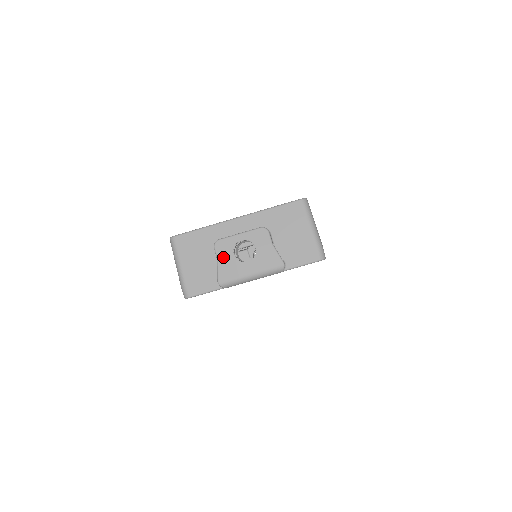
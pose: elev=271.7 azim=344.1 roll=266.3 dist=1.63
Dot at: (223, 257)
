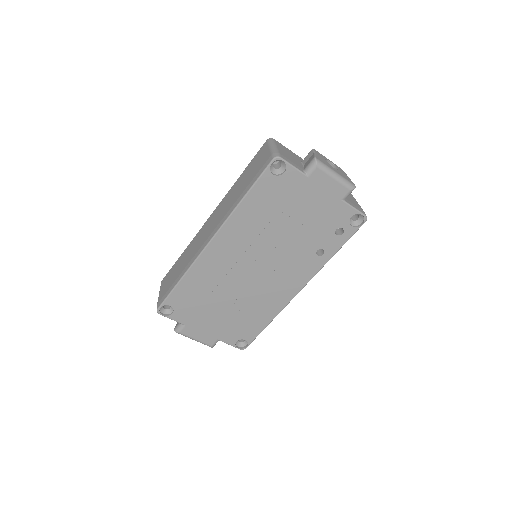
Dot at: (319, 155)
